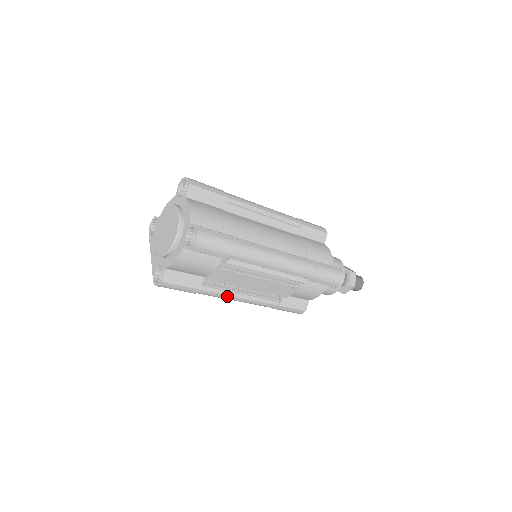
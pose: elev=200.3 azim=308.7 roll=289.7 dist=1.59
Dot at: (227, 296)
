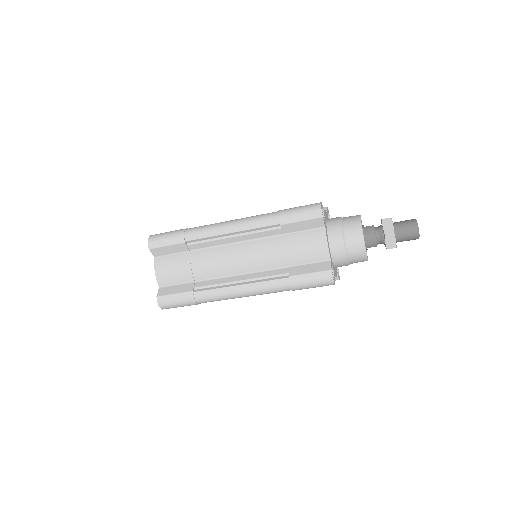
Dot at: occluded
